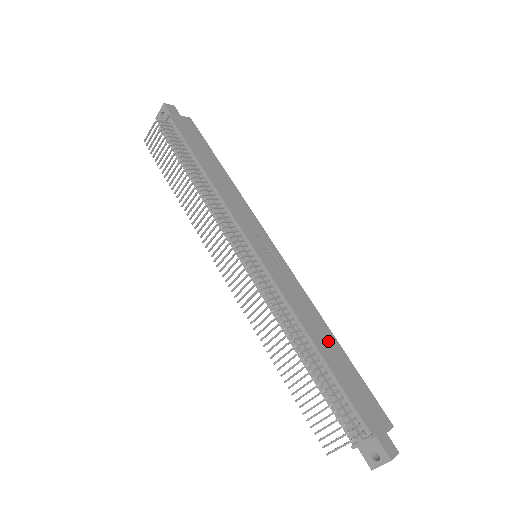
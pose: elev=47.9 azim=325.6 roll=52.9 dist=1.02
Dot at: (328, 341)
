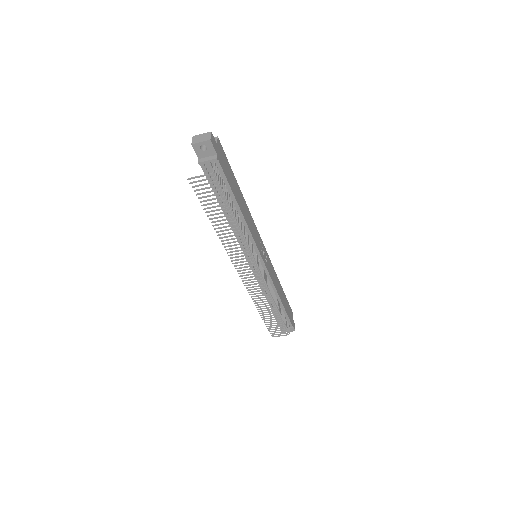
Dot at: (281, 291)
